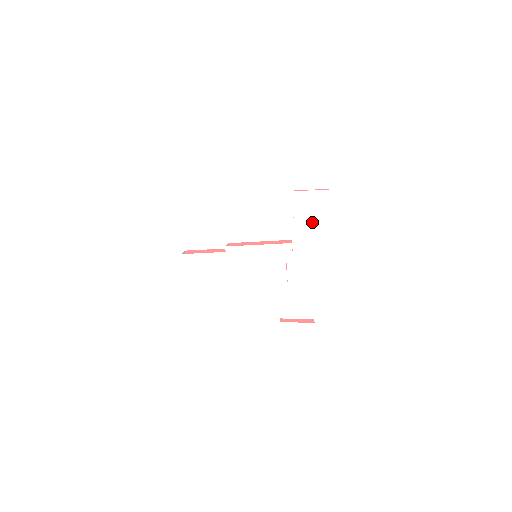
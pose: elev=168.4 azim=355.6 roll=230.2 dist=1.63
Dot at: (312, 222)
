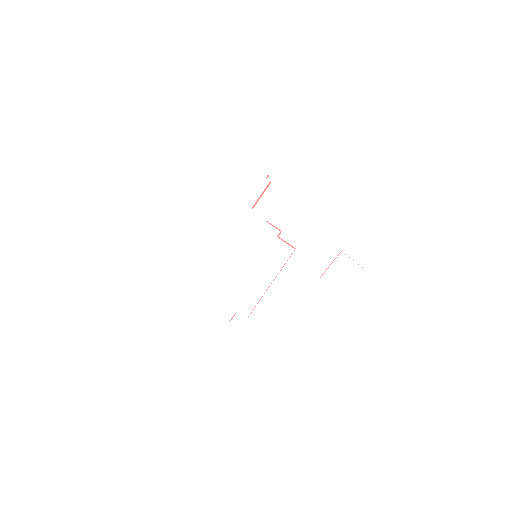
Dot at: occluded
